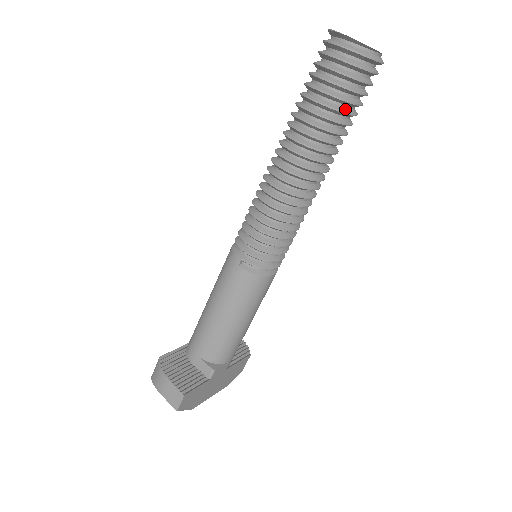
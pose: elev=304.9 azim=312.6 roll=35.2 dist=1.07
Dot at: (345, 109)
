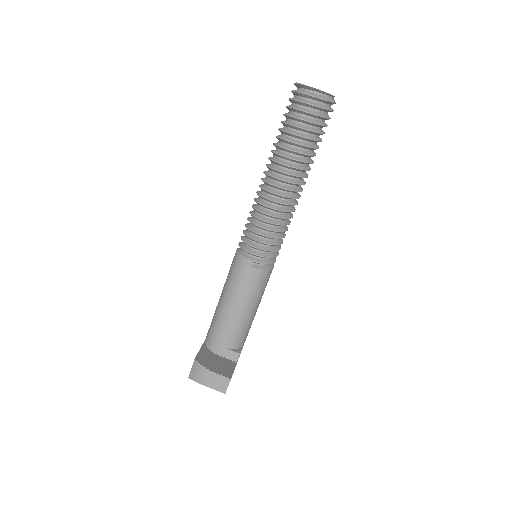
Dot at: (317, 138)
